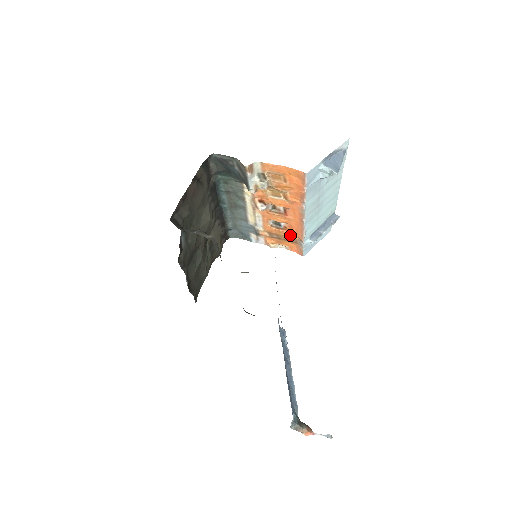
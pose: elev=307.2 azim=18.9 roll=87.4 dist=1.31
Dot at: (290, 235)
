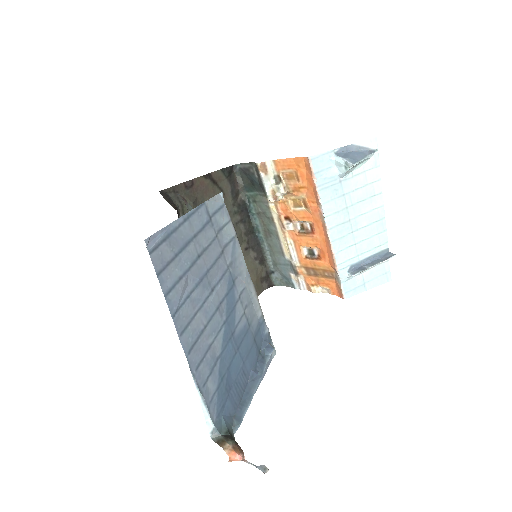
Dot at: (325, 267)
